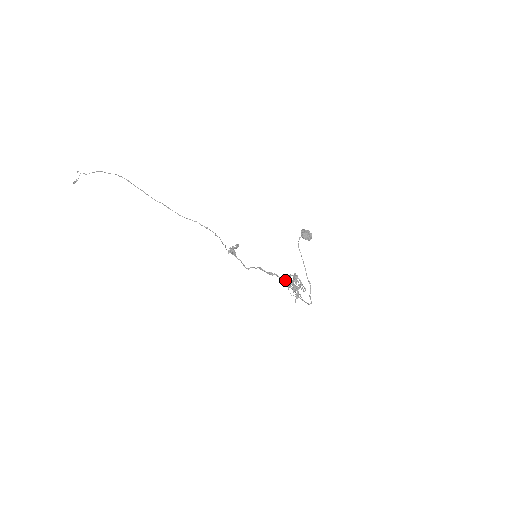
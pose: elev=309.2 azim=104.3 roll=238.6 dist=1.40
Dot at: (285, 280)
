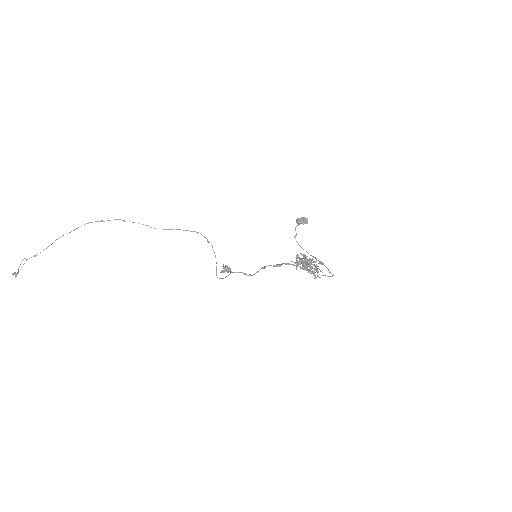
Dot at: (298, 255)
